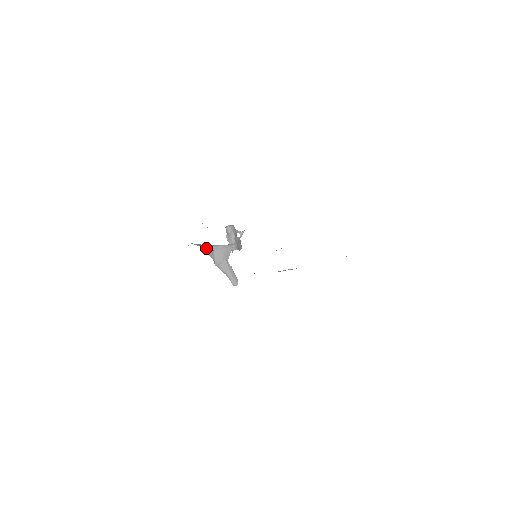
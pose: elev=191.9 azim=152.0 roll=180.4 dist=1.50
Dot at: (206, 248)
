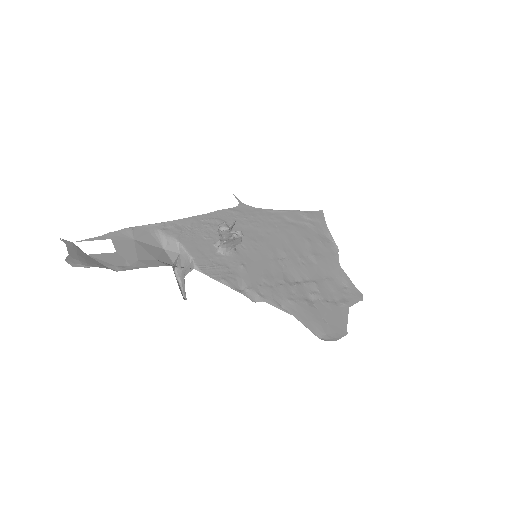
Dot at: (168, 250)
